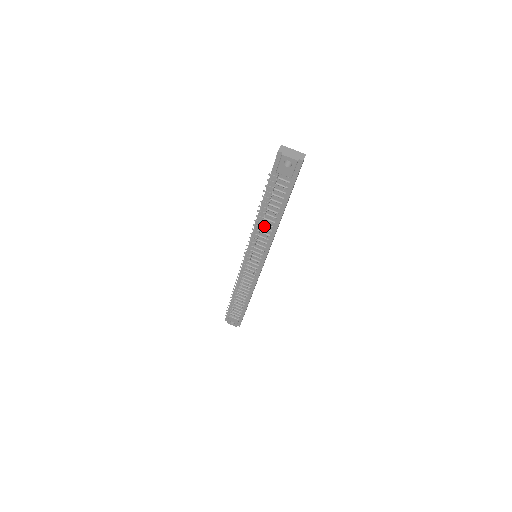
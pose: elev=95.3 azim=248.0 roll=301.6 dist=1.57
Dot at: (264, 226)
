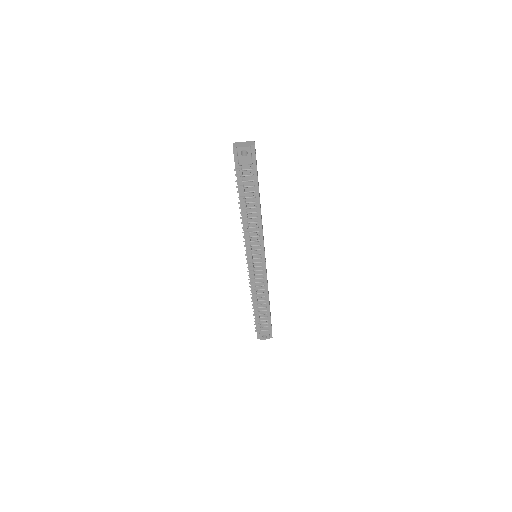
Dot at: (250, 221)
